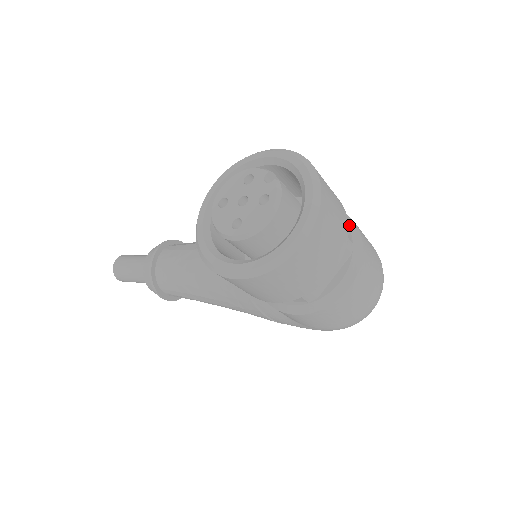
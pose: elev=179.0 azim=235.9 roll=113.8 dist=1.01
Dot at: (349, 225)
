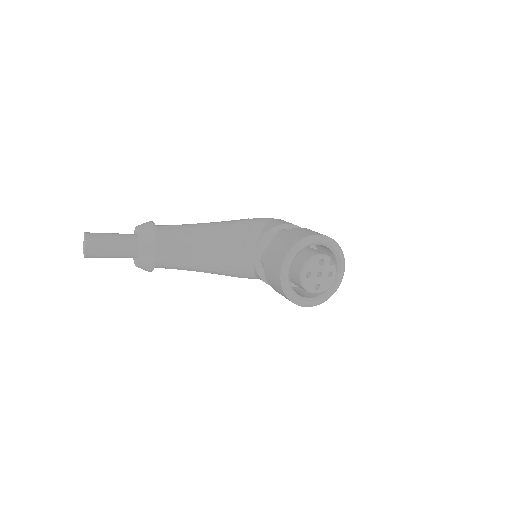
Dot at: occluded
